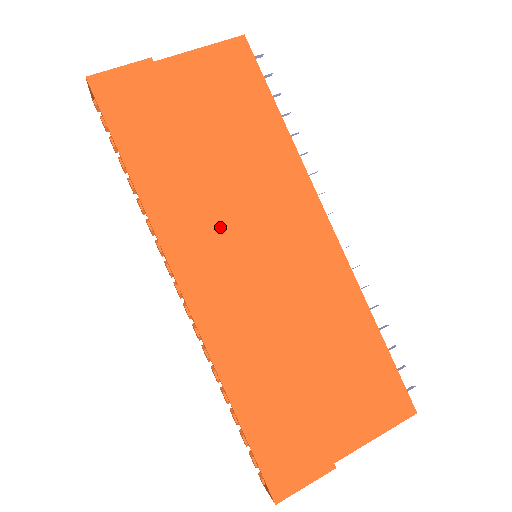
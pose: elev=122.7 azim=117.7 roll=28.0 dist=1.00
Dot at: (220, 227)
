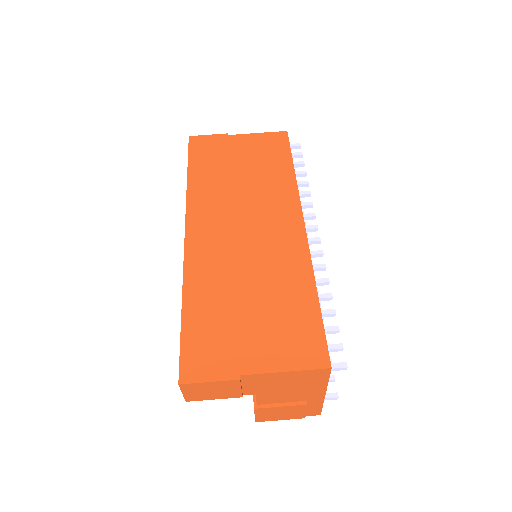
Dot at: (227, 210)
